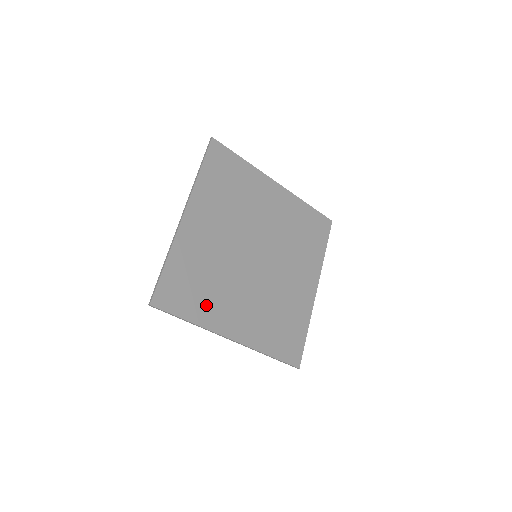
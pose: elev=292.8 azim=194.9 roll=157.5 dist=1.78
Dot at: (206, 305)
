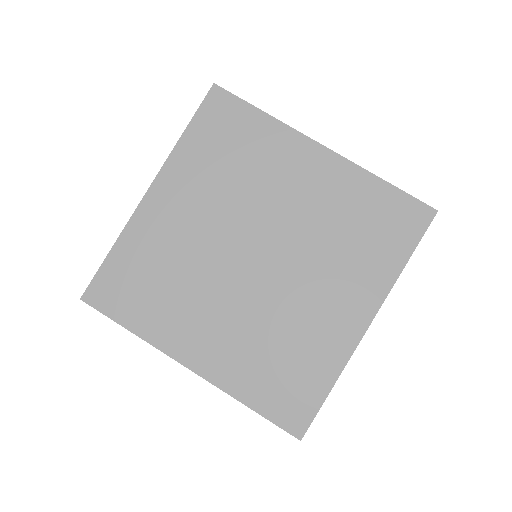
Dot at: (156, 313)
